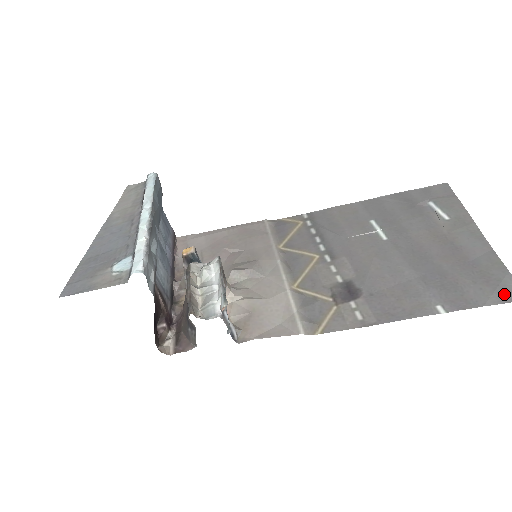
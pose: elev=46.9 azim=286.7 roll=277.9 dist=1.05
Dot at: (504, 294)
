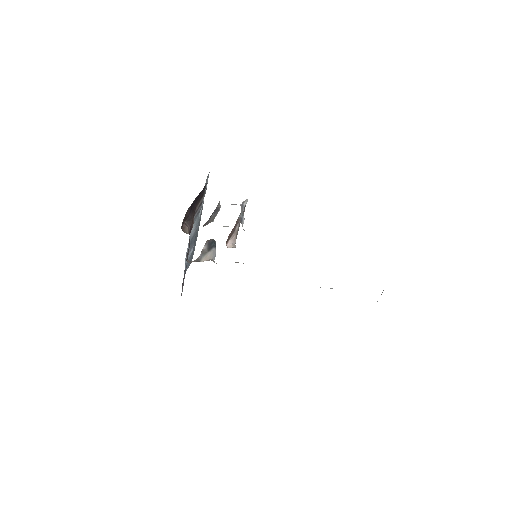
Dot at: occluded
